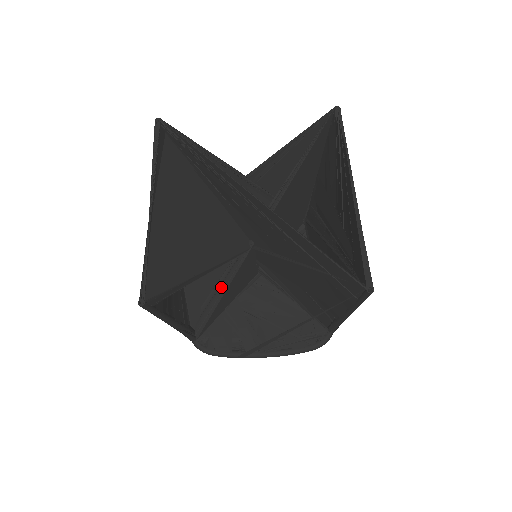
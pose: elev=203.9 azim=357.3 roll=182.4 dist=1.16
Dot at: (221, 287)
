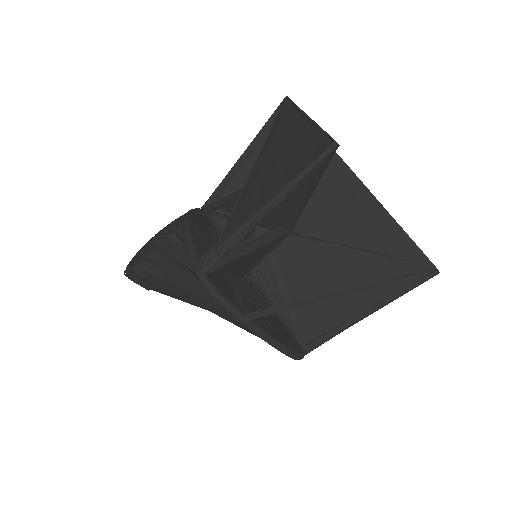
Dot at: (255, 242)
